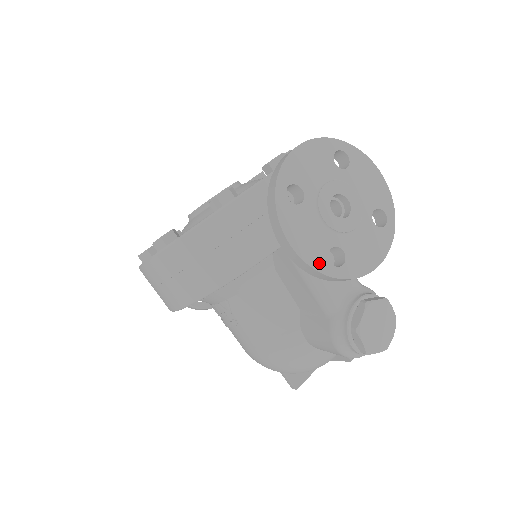
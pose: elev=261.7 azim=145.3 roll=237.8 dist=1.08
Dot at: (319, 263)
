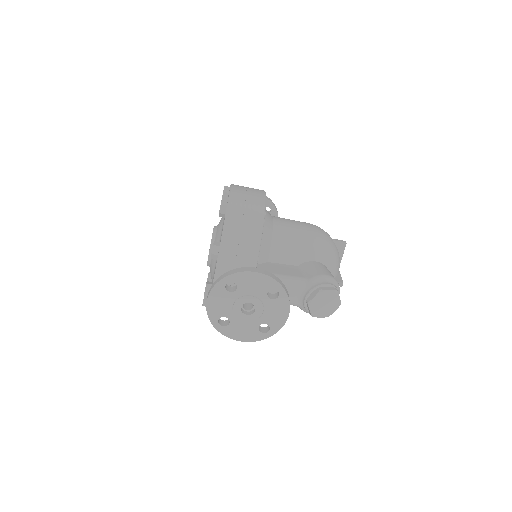
Dot at: (258, 337)
